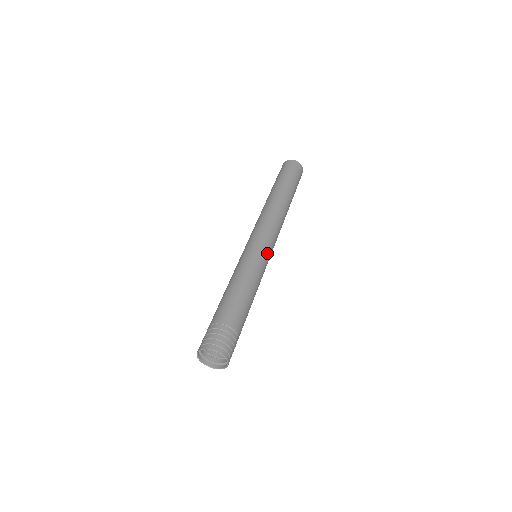
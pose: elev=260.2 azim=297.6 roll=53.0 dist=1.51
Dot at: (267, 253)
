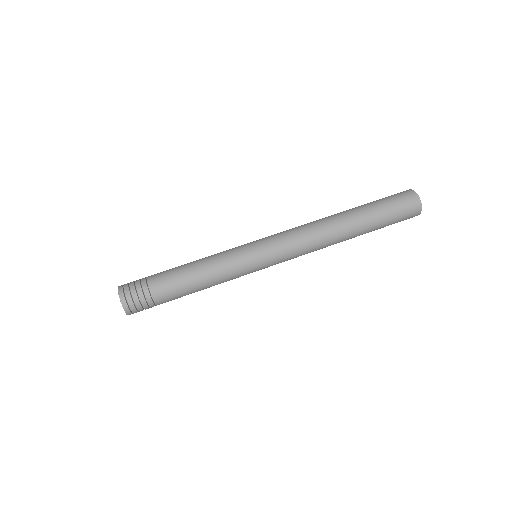
Dot at: (261, 265)
